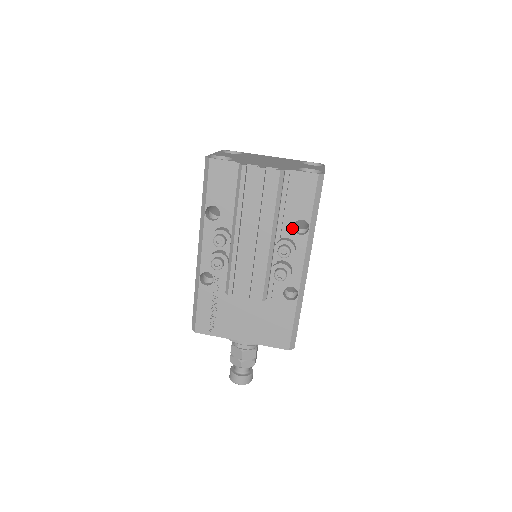
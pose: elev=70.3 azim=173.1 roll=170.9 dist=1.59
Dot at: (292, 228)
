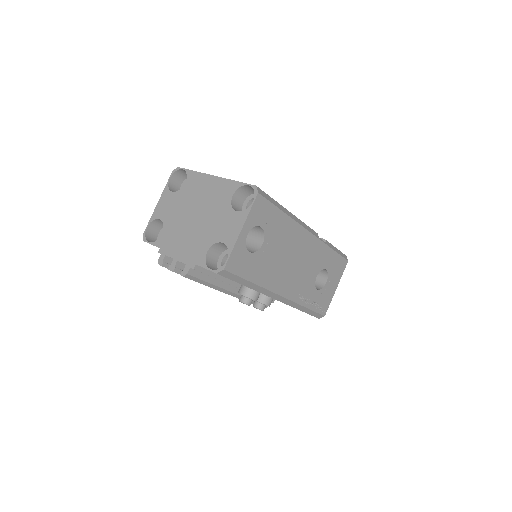
Dot at: occluded
